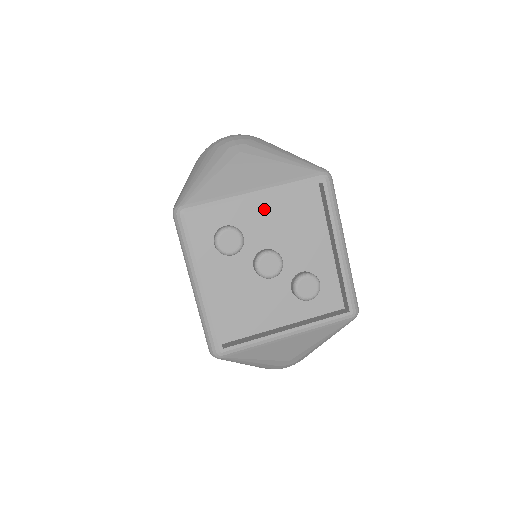
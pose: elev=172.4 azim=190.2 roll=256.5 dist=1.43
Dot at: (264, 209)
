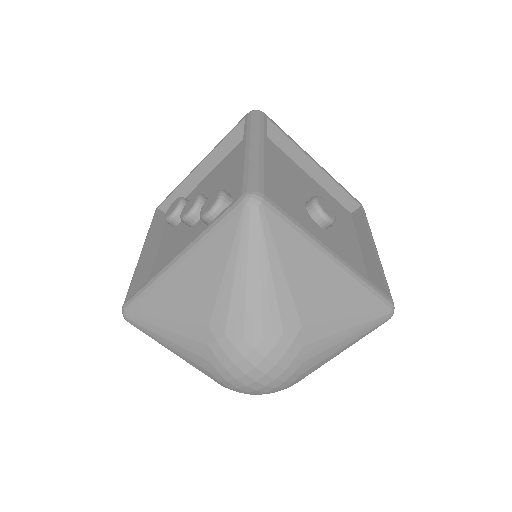
Dot at: (212, 176)
